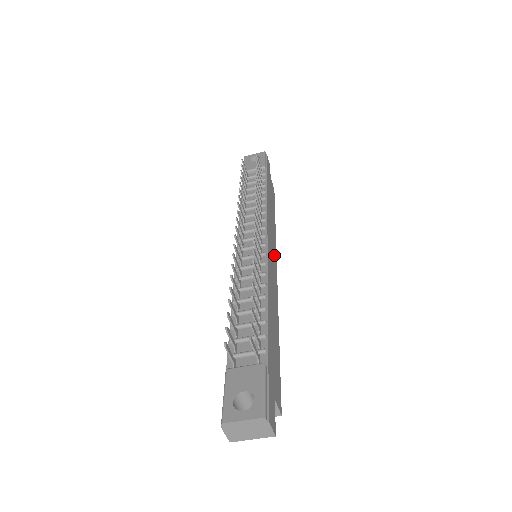
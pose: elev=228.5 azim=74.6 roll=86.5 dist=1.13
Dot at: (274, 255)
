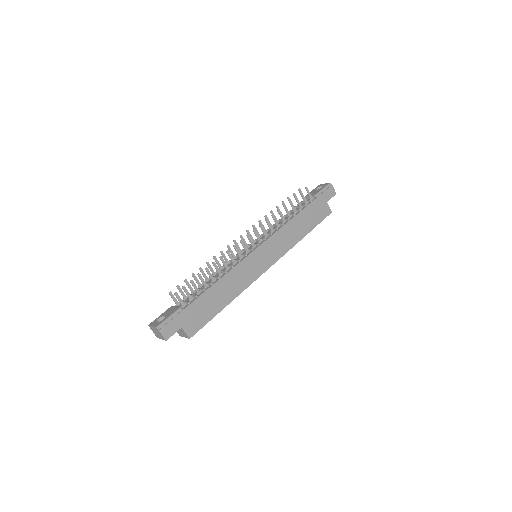
Dot at: (271, 258)
